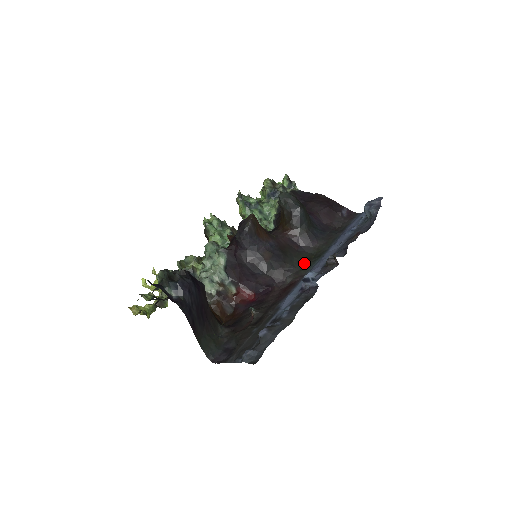
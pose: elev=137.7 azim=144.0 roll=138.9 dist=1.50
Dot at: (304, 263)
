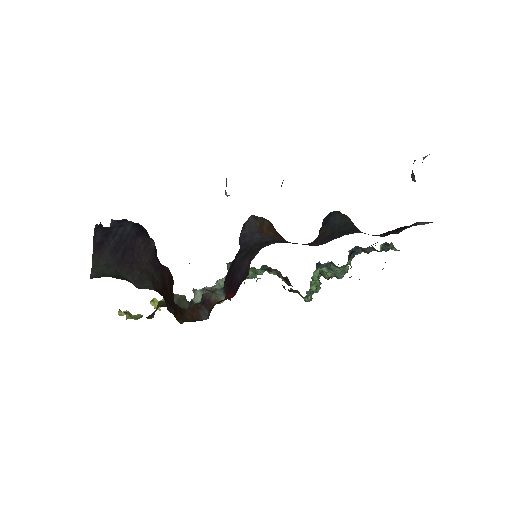
Dot at: occluded
